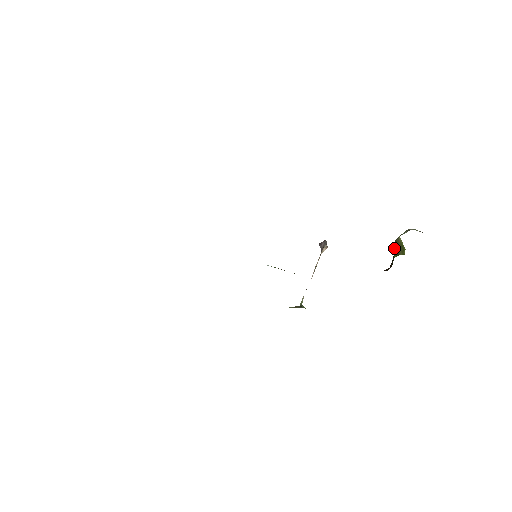
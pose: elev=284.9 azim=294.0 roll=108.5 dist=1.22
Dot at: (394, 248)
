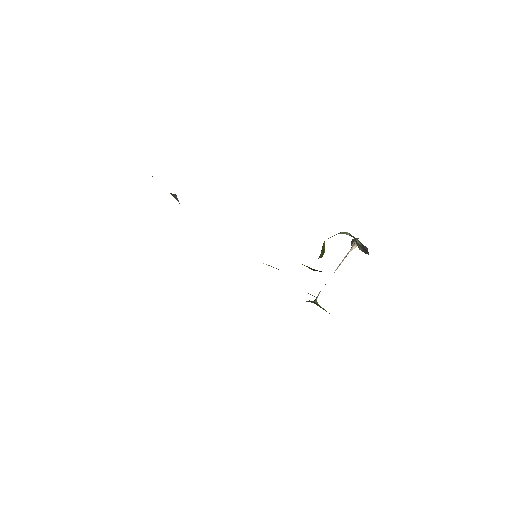
Dot at: (322, 251)
